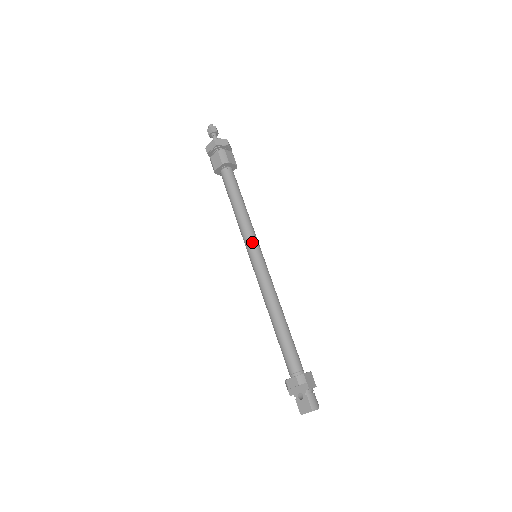
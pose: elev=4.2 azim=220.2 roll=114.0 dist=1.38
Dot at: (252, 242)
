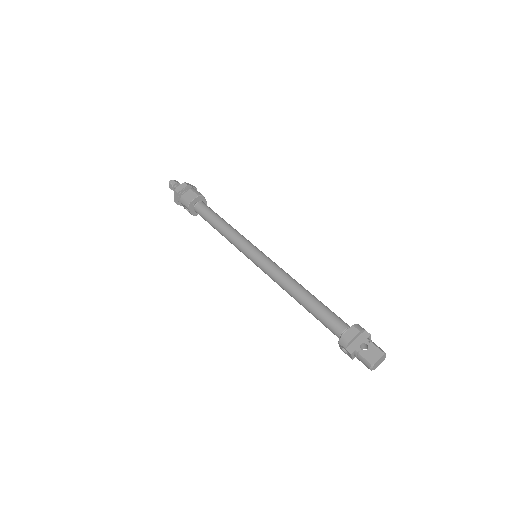
Dot at: (250, 243)
